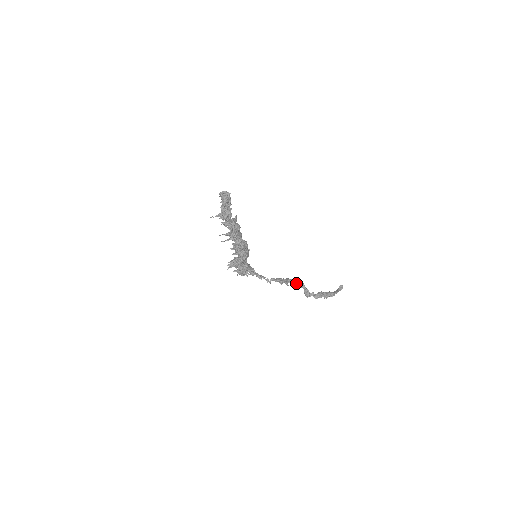
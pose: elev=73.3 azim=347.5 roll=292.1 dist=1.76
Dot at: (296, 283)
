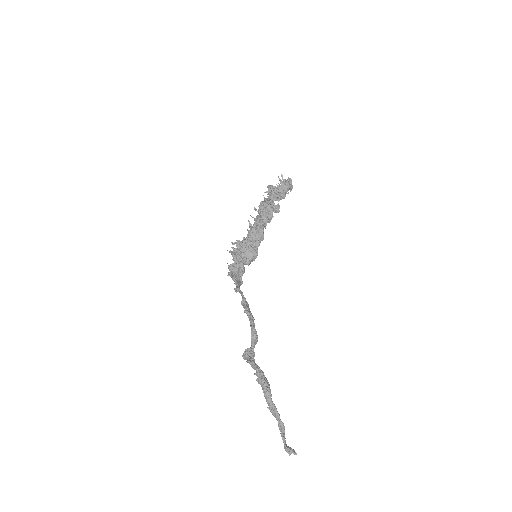
Dot at: (253, 324)
